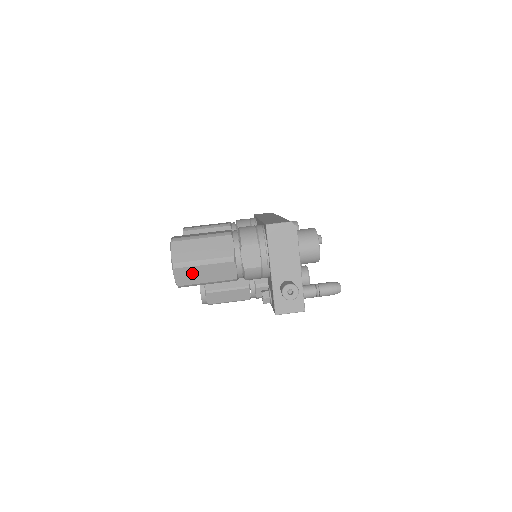
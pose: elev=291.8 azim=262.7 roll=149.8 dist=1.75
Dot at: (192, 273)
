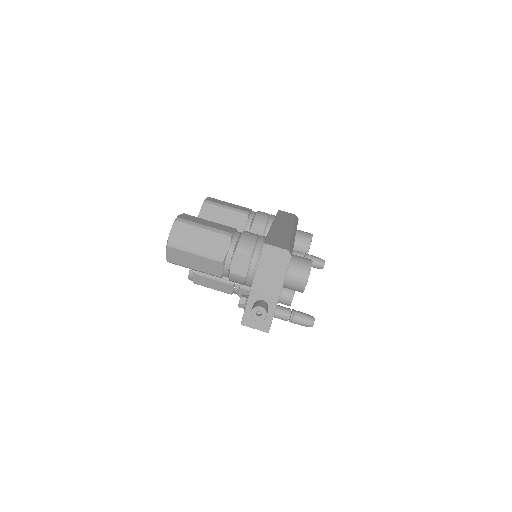
Dot at: (183, 256)
